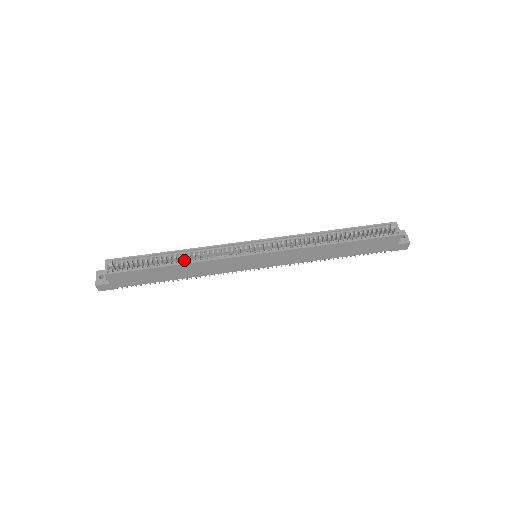
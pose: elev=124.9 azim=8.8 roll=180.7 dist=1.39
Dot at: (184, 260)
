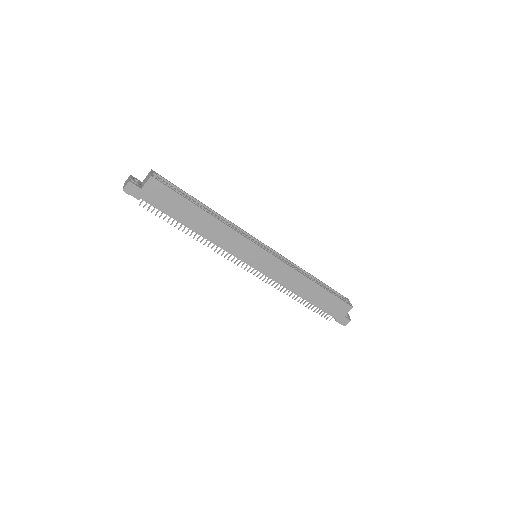
Dot at: (213, 216)
